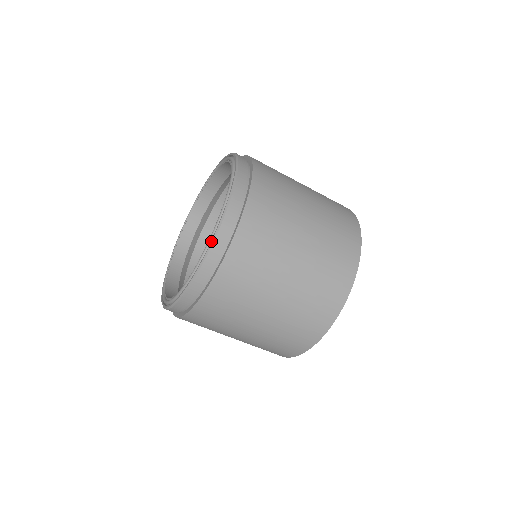
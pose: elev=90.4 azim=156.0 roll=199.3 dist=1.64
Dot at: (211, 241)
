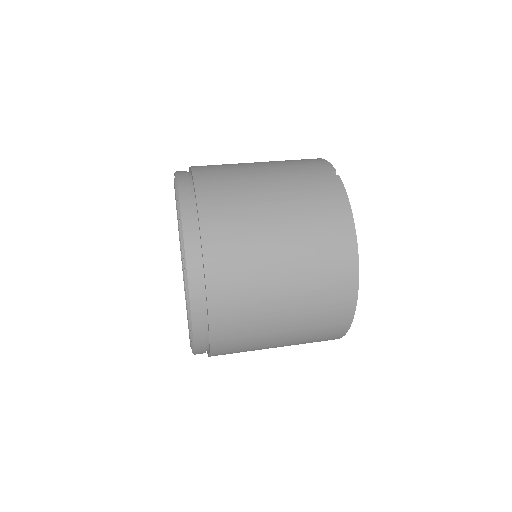
Dot at: (191, 337)
